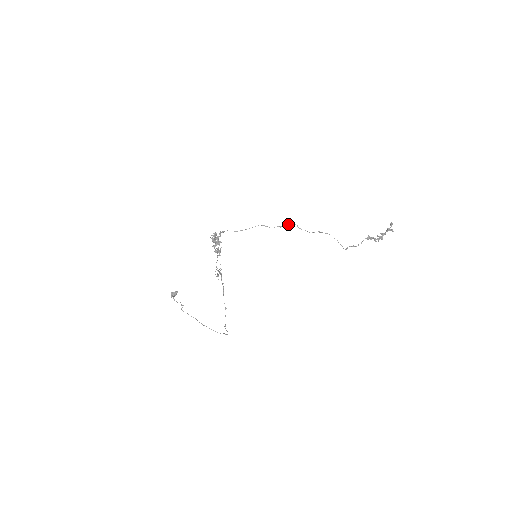
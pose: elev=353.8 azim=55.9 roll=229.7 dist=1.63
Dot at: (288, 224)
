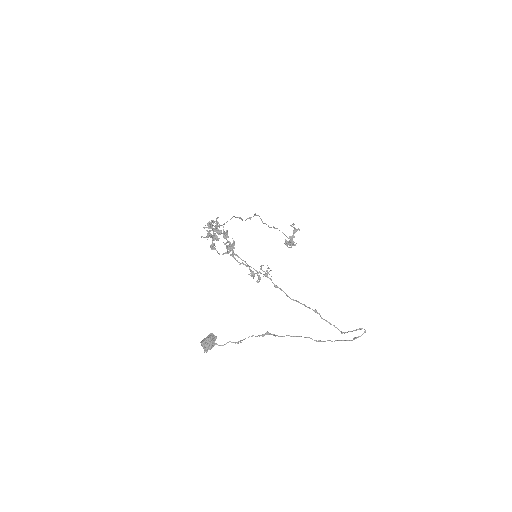
Dot at: (255, 214)
